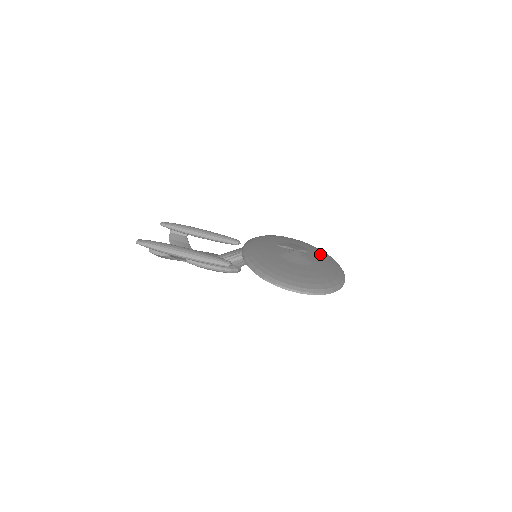
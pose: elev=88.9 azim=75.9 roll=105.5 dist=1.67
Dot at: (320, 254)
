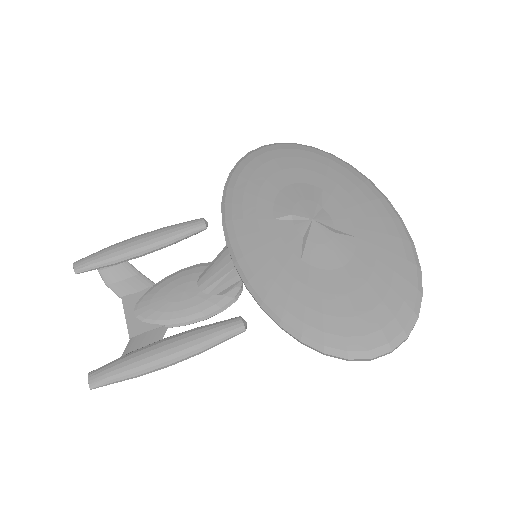
Dot at: (338, 184)
